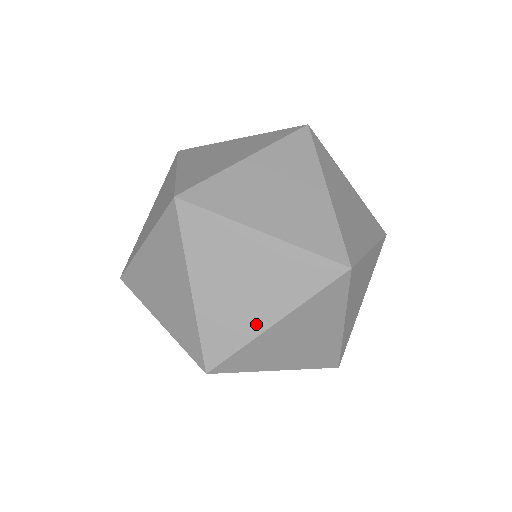
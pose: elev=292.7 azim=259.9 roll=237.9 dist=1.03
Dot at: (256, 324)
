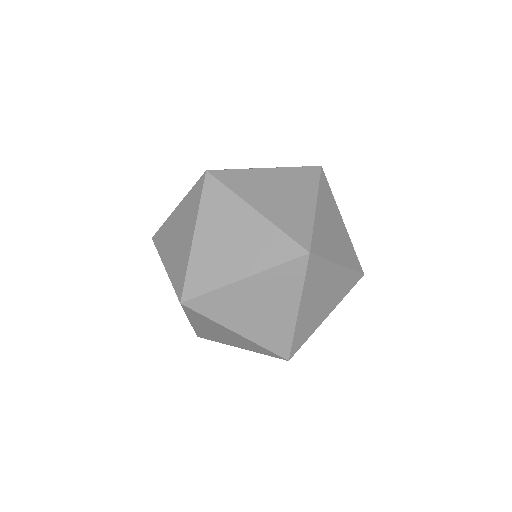
Dot at: (228, 343)
